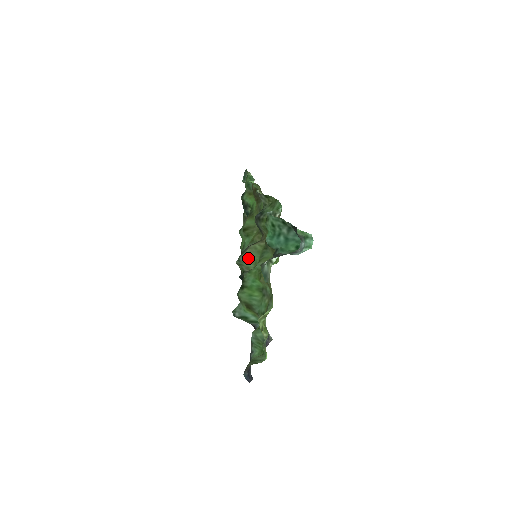
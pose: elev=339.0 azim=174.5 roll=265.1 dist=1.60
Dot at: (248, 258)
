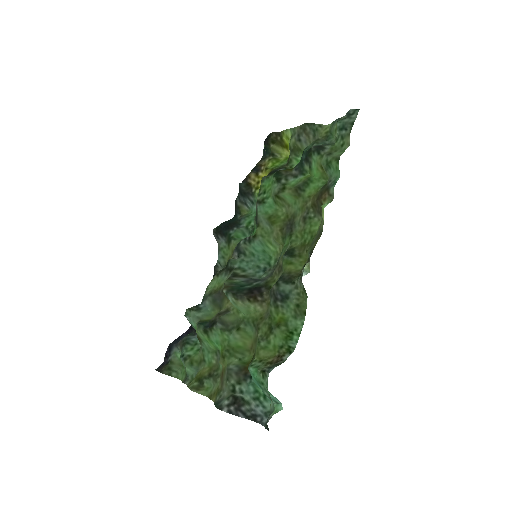
Dot at: (235, 305)
